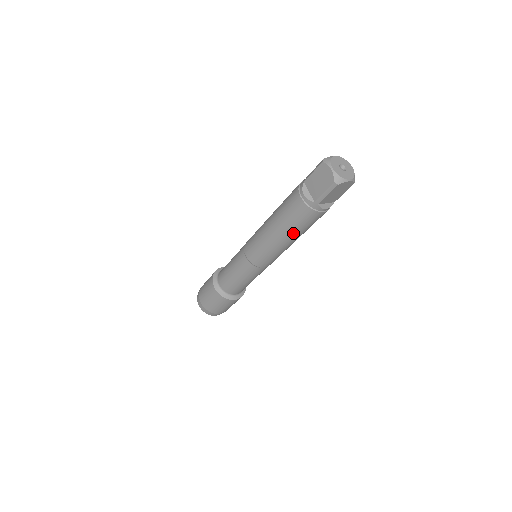
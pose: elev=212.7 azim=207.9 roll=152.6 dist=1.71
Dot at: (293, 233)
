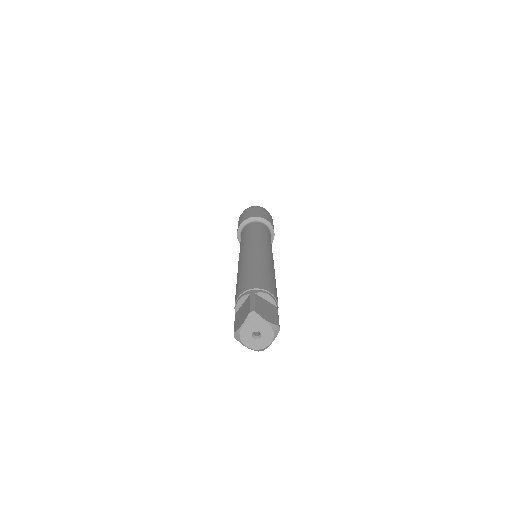
Dot at: occluded
